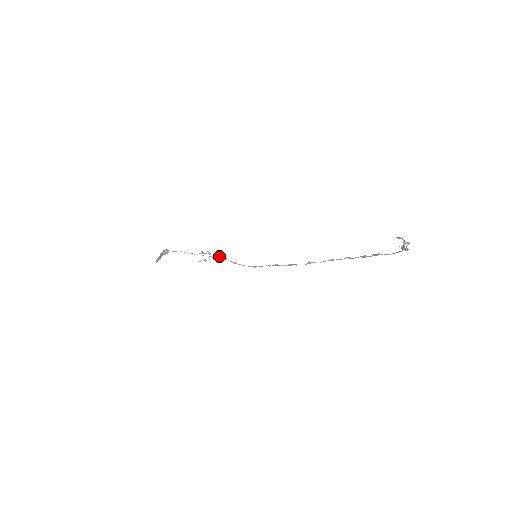
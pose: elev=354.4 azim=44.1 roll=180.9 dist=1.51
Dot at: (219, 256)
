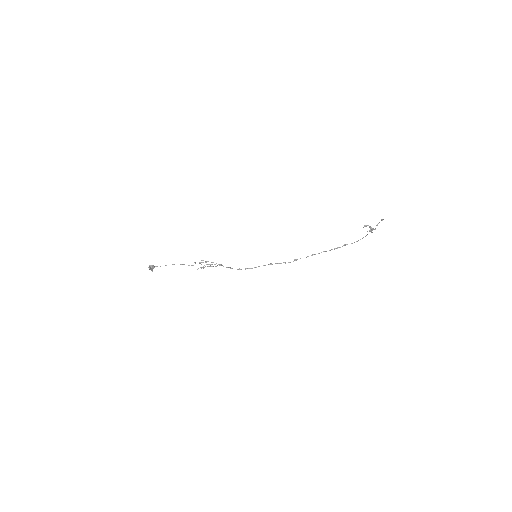
Dot at: (216, 263)
